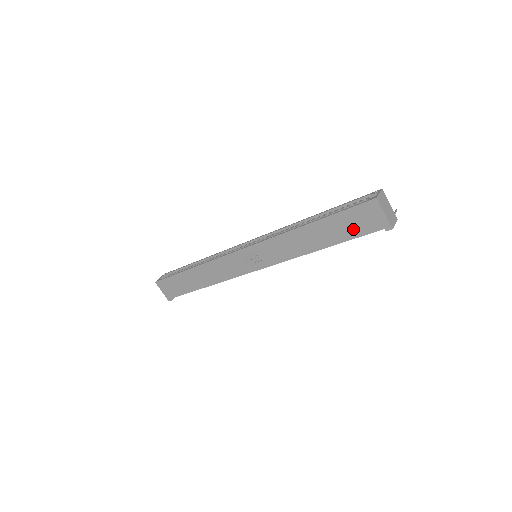
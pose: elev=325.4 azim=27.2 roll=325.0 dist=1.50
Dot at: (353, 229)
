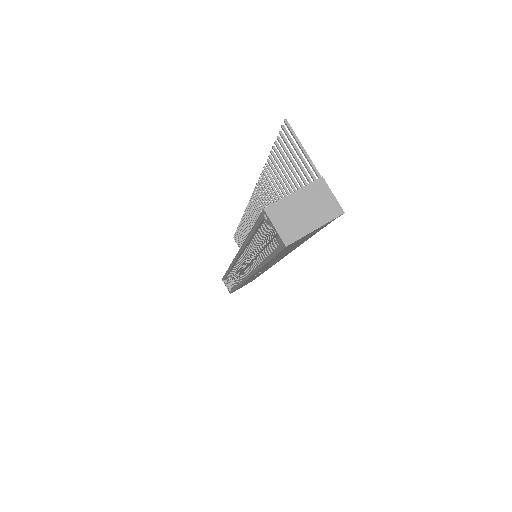
Dot at: (305, 239)
